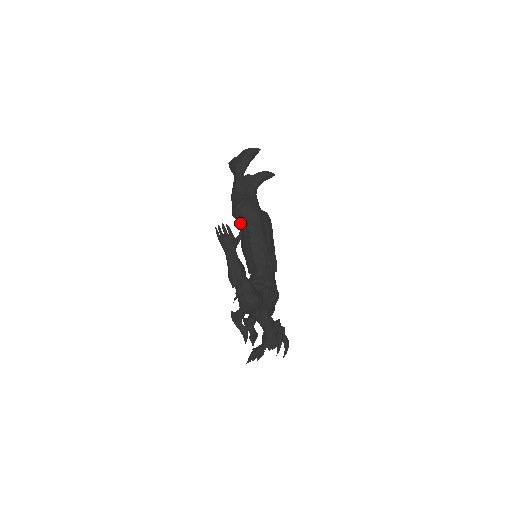
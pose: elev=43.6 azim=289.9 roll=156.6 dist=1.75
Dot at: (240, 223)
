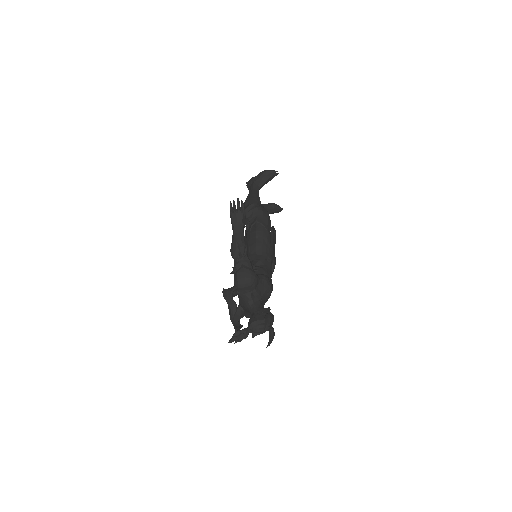
Dot at: occluded
